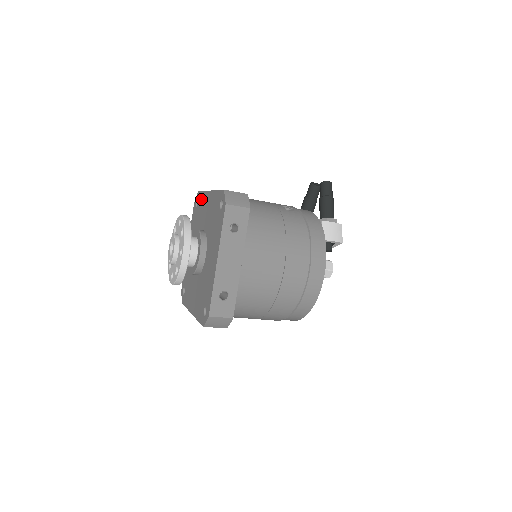
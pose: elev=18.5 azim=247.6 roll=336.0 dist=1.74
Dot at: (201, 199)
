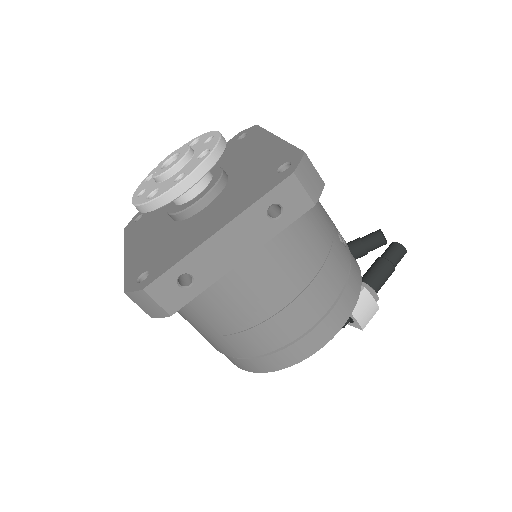
Dot at: (254, 136)
